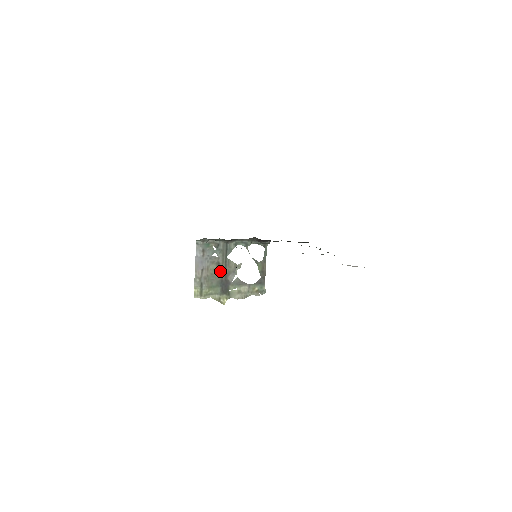
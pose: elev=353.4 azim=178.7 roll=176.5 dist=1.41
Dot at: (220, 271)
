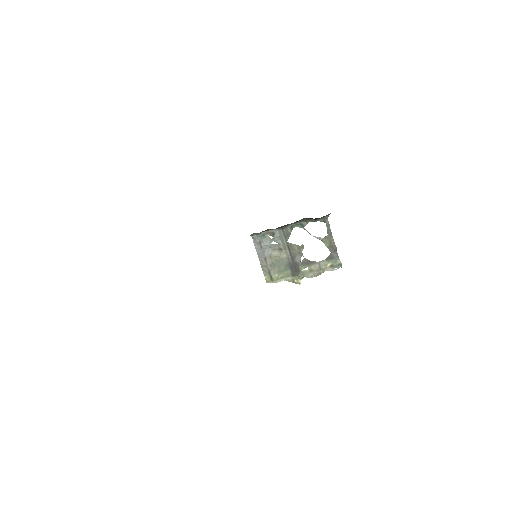
Dot at: (285, 256)
